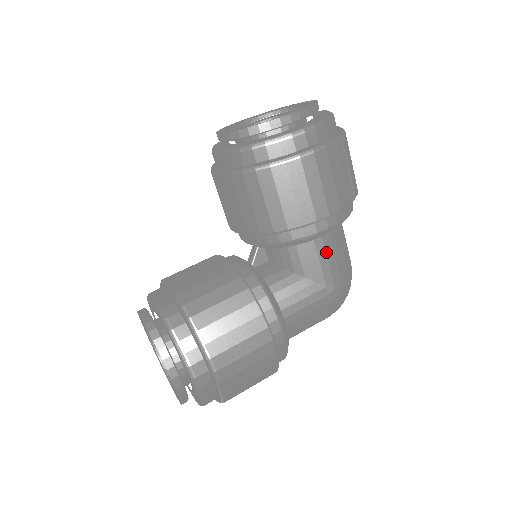
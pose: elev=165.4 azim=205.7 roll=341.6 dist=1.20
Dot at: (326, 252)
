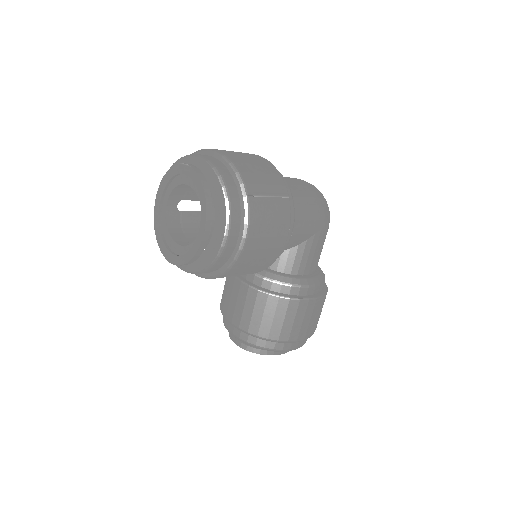
Dot at: (299, 227)
